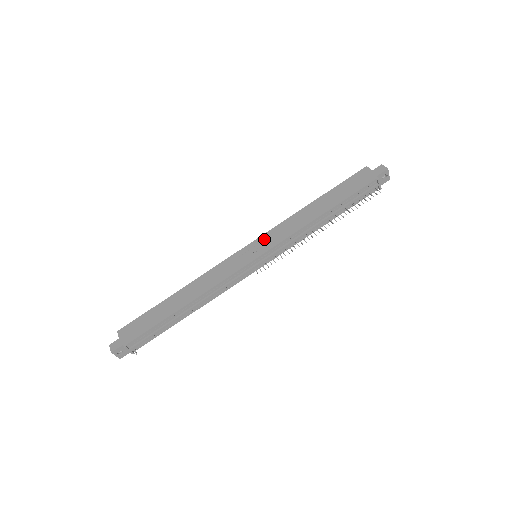
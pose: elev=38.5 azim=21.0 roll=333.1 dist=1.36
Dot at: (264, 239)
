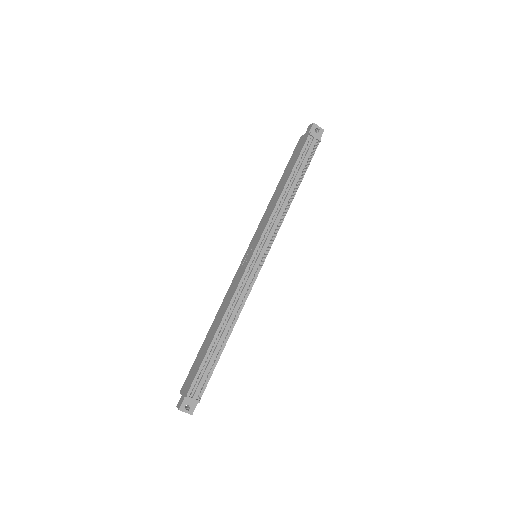
Dot at: (254, 239)
